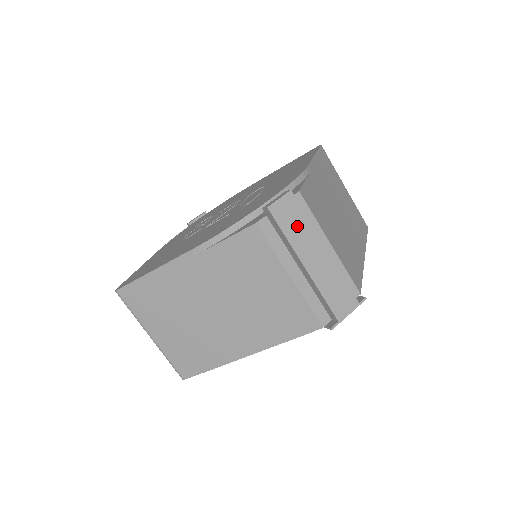
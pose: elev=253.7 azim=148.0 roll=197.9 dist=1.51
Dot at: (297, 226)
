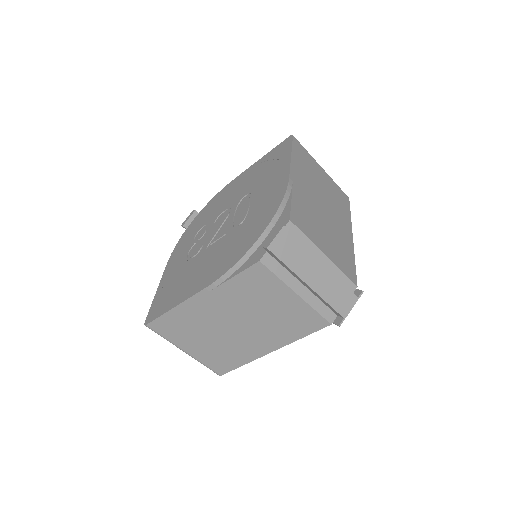
Dot at: (295, 254)
